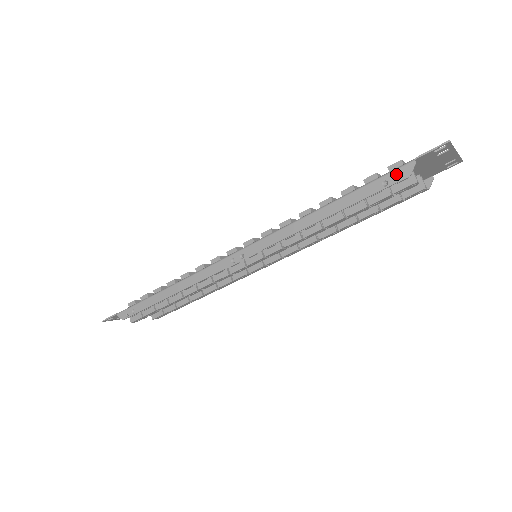
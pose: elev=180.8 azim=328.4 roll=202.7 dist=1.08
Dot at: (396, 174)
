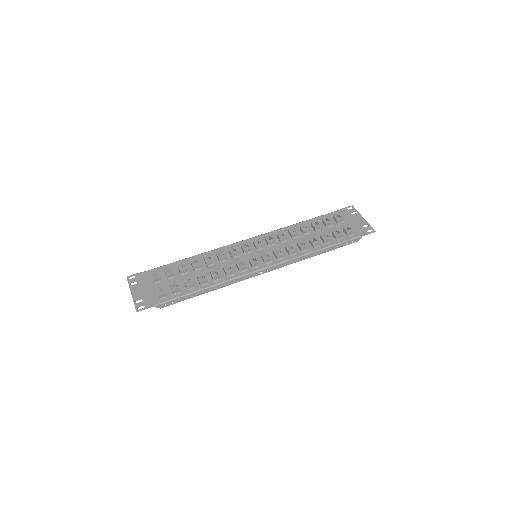
Dot at: (353, 241)
